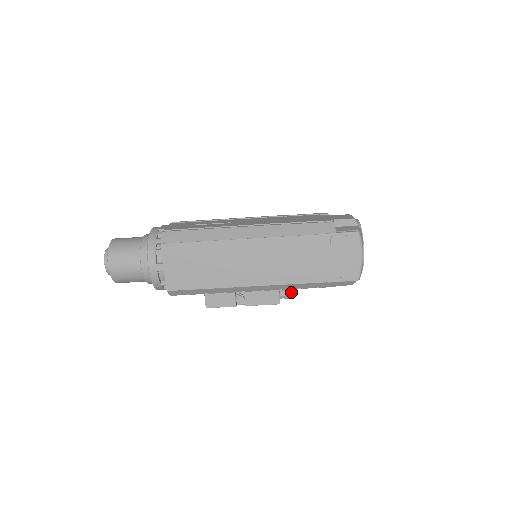
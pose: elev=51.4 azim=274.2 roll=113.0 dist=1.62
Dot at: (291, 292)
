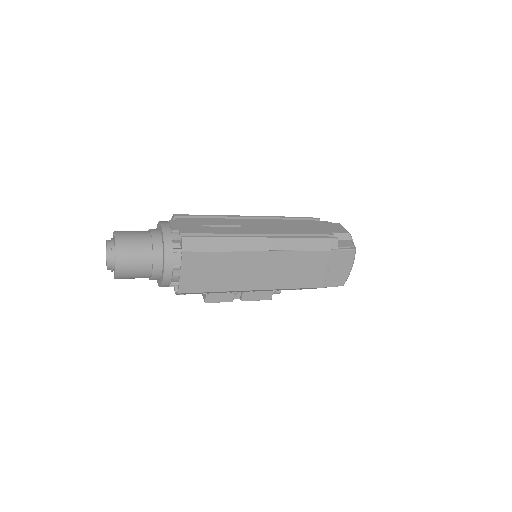
Dot at: occluded
